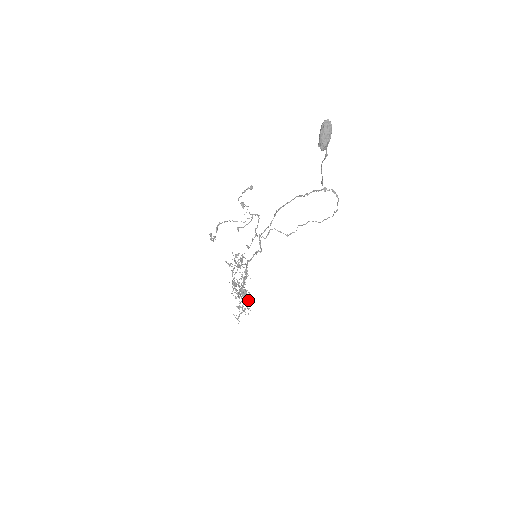
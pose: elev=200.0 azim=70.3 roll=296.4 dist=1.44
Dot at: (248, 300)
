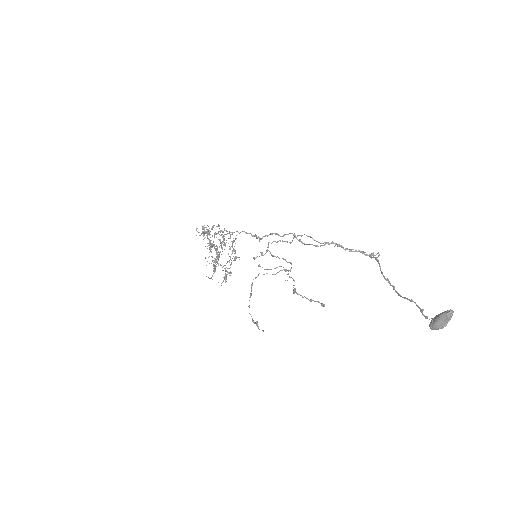
Dot at: occluded
